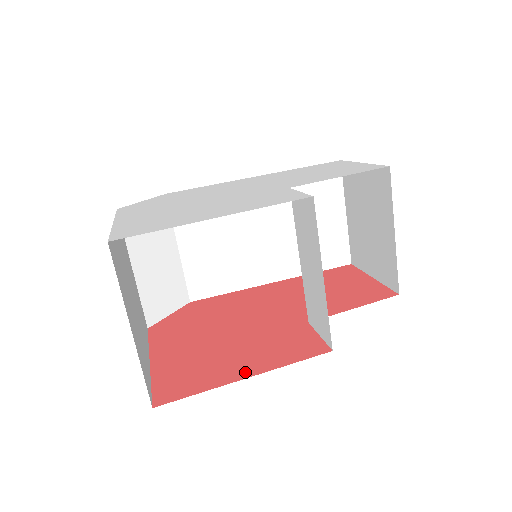
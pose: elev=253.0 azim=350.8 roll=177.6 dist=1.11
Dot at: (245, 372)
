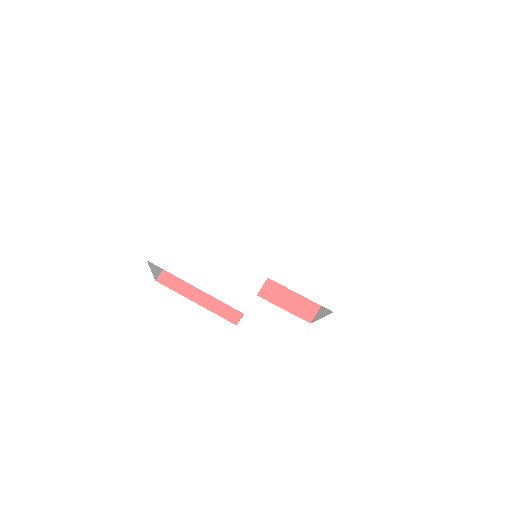
Dot at: (199, 298)
